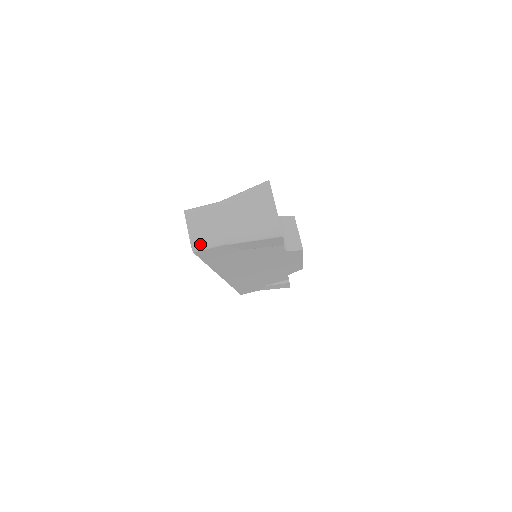
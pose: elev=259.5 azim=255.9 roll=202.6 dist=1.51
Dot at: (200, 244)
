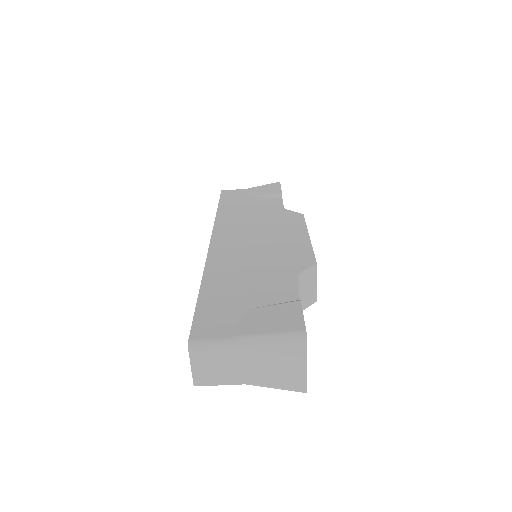
Dot at: (205, 384)
